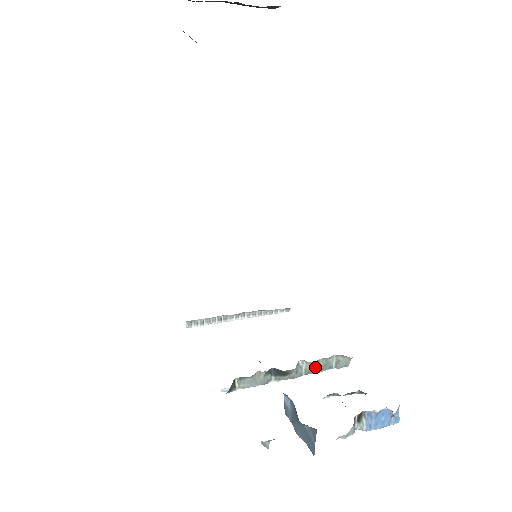
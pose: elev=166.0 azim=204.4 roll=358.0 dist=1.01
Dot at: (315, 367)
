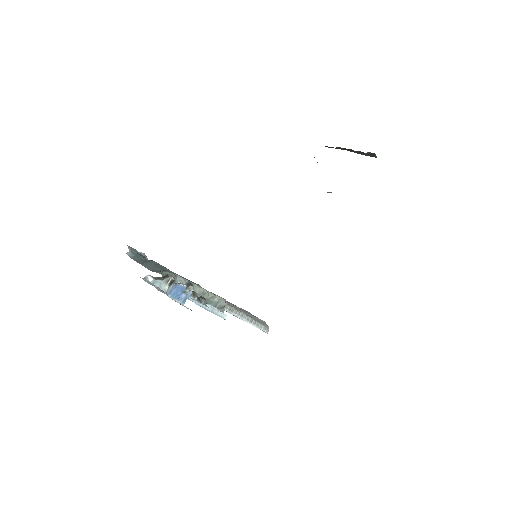
Dot at: (208, 299)
